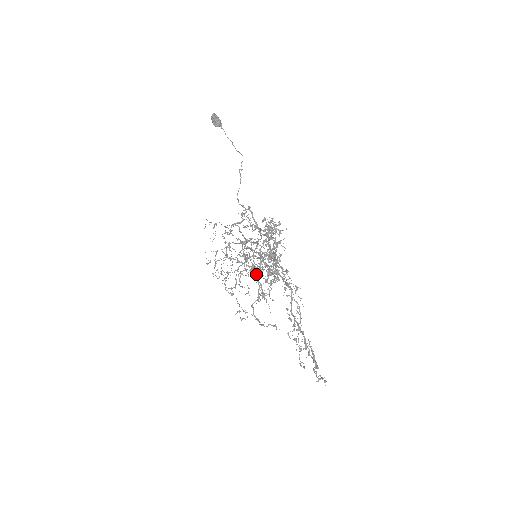
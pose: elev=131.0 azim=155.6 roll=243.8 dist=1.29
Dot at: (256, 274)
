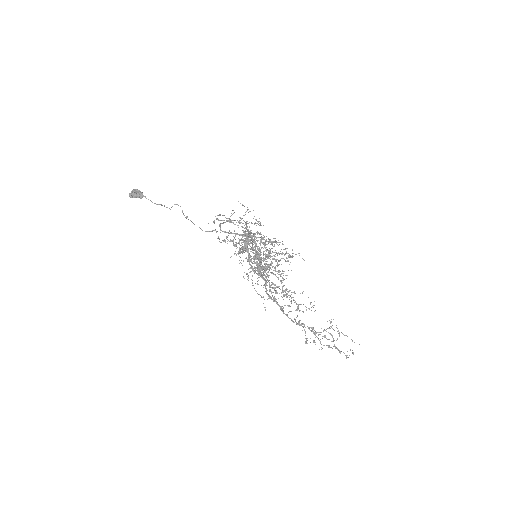
Dot at: occluded
